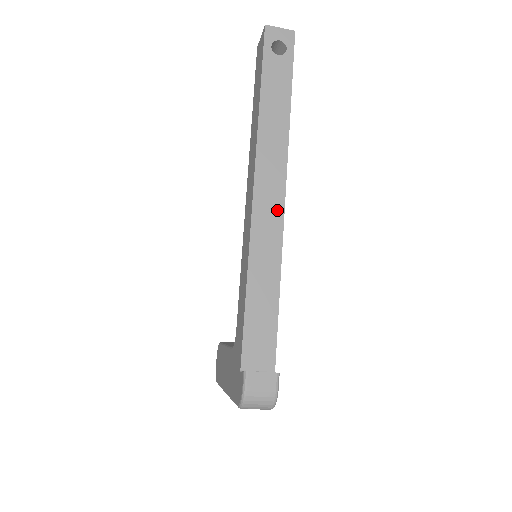
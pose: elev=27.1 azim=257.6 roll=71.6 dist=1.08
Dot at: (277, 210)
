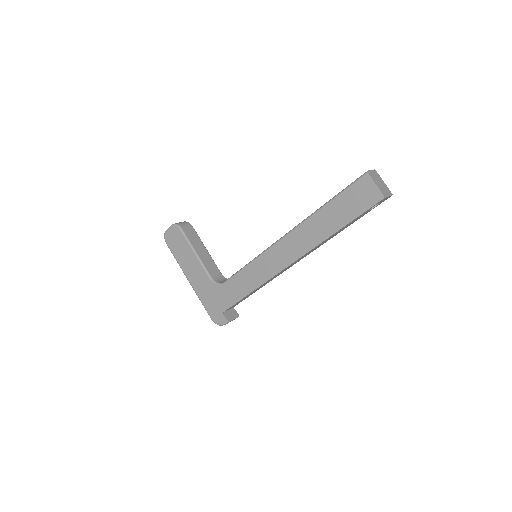
Dot at: occluded
